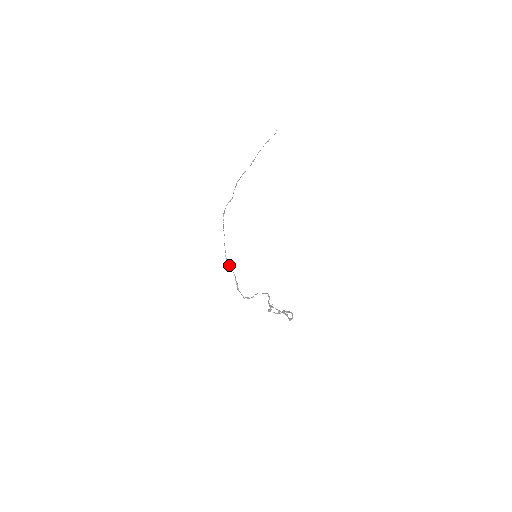
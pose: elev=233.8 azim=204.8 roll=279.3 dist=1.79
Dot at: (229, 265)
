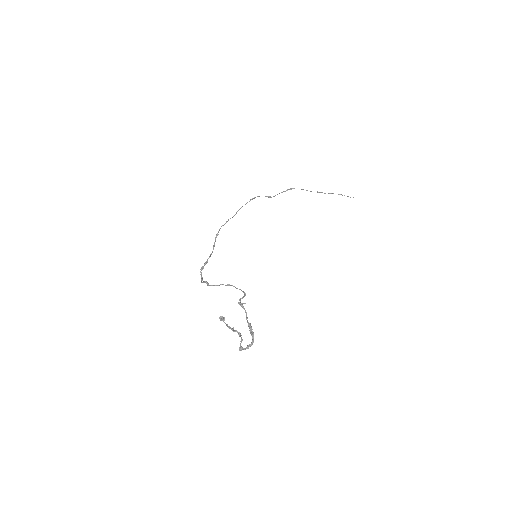
Dot at: (215, 239)
